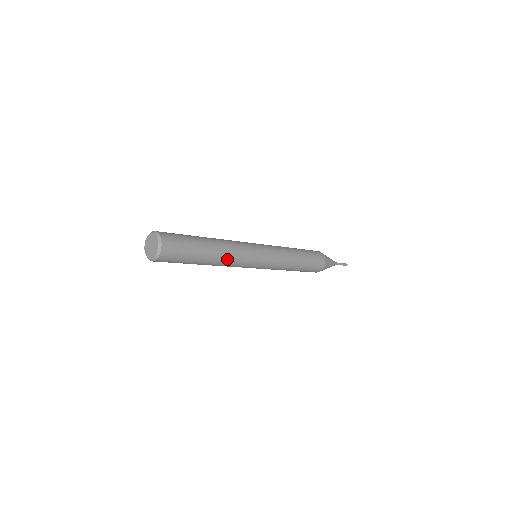
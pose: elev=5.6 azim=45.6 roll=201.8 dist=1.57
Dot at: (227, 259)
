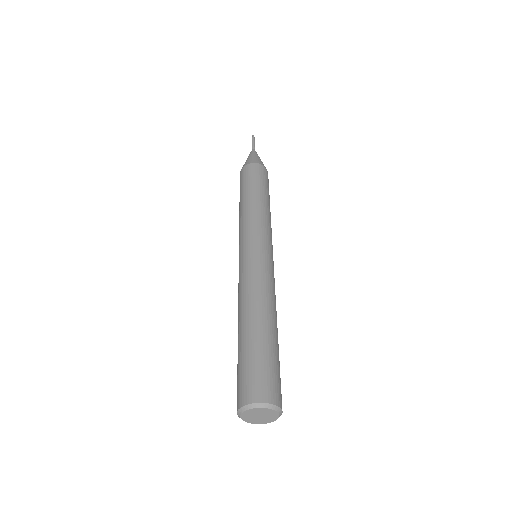
Dot at: occluded
